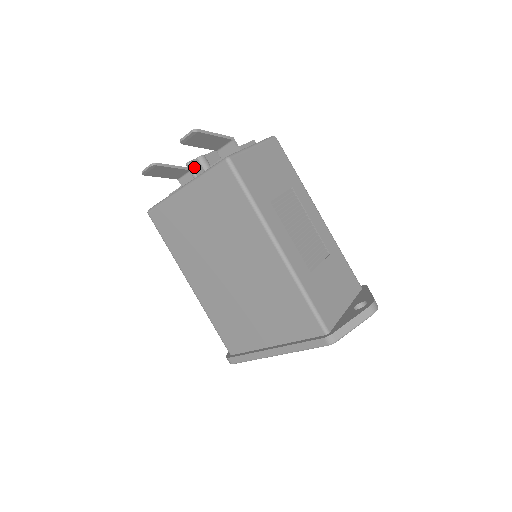
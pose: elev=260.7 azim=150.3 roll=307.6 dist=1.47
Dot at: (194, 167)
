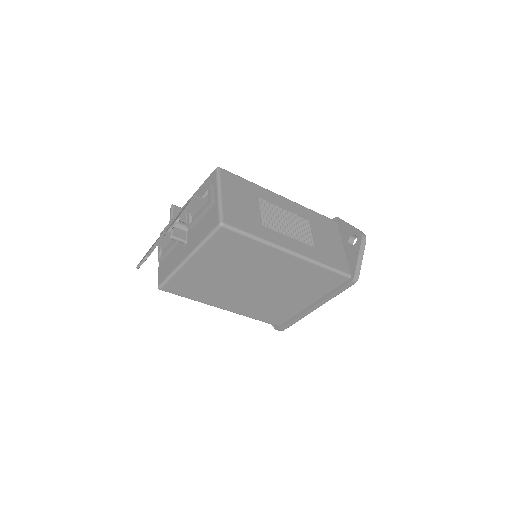
Dot at: (177, 236)
